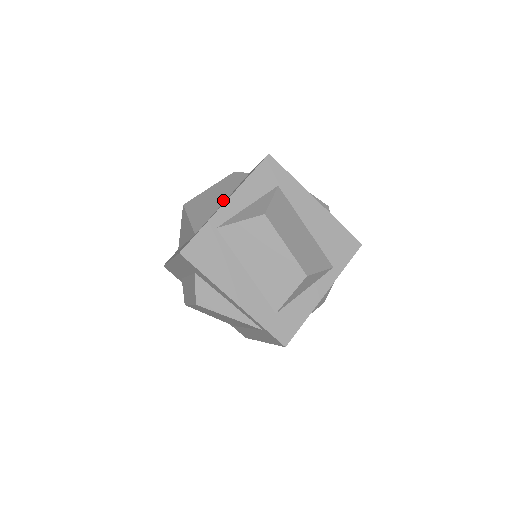
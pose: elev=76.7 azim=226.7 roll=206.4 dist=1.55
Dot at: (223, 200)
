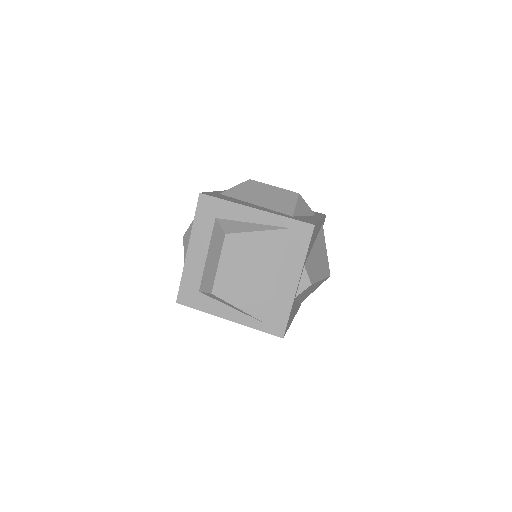
Dot at: occluded
